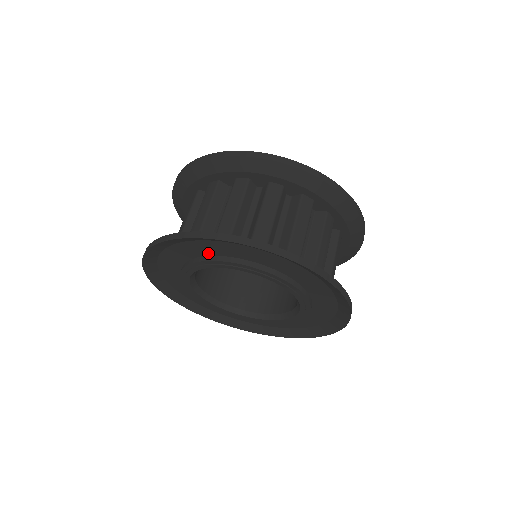
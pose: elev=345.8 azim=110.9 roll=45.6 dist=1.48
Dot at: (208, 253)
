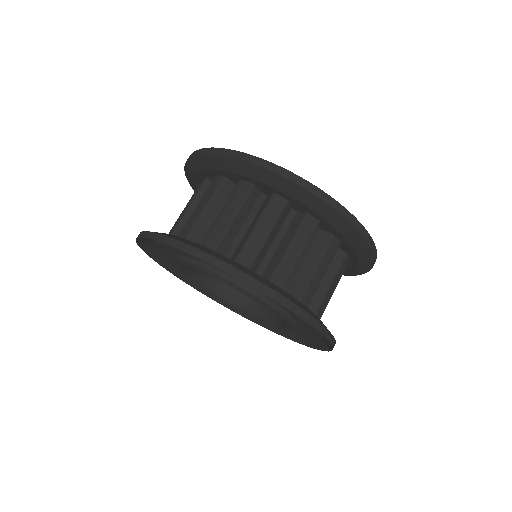
Dot at: (194, 257)
